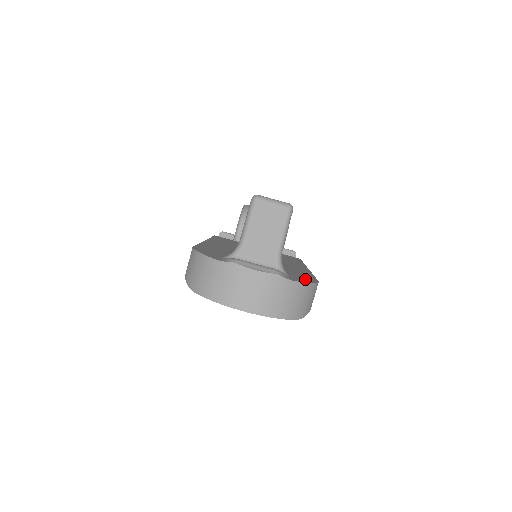
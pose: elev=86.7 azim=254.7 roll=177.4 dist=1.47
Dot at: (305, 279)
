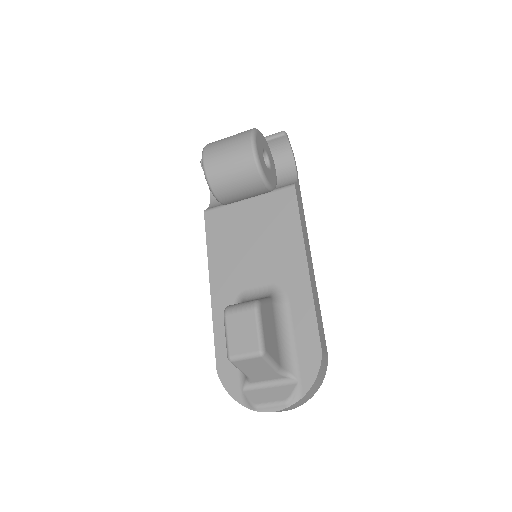
Dot at: (310, 366)
